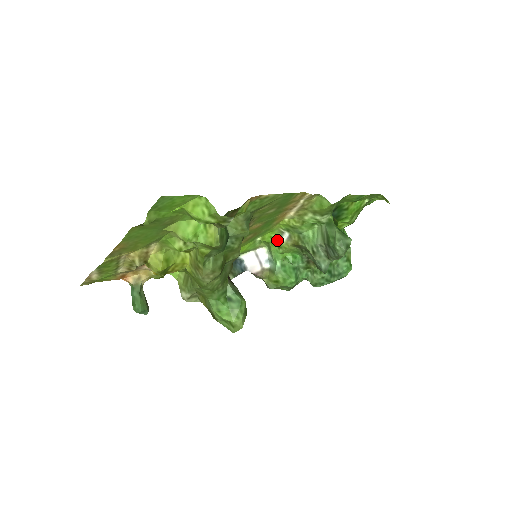
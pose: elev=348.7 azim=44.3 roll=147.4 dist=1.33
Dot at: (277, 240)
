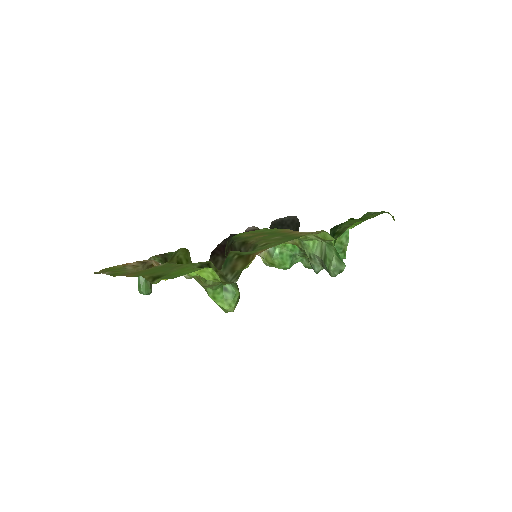
Dot at: occluded
